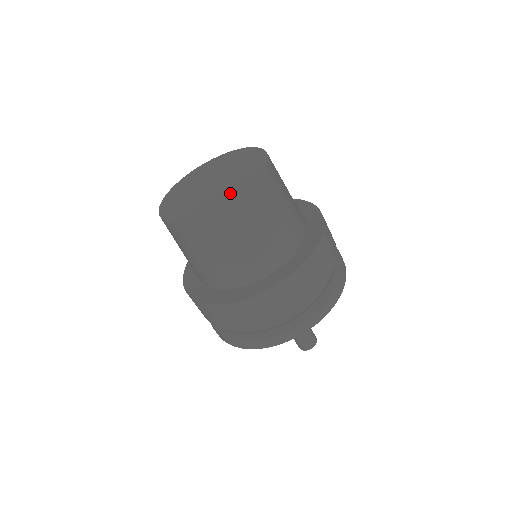
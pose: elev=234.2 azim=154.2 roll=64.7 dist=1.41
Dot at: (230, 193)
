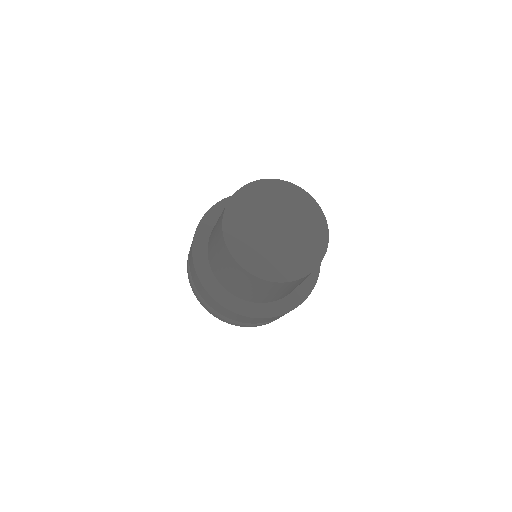
Dot at: (285, 271)
